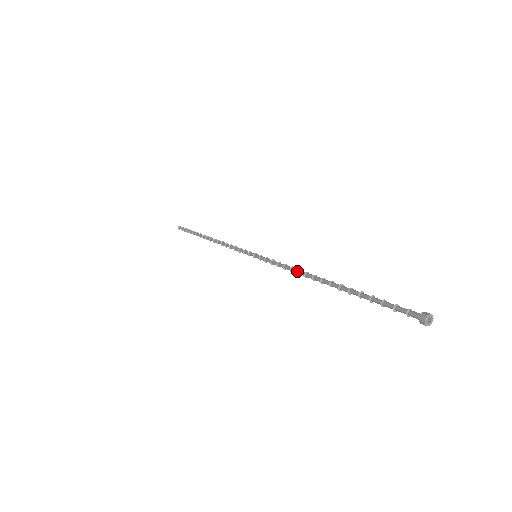
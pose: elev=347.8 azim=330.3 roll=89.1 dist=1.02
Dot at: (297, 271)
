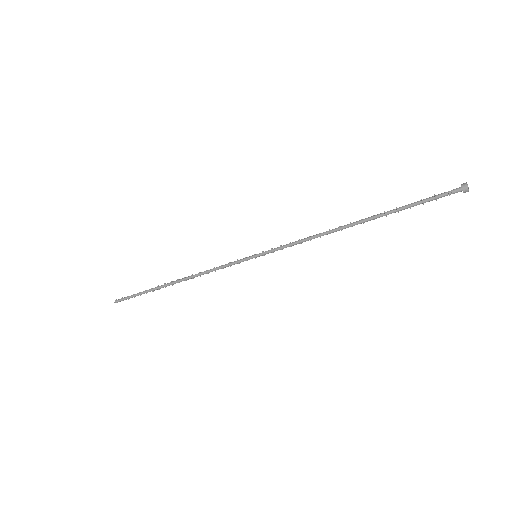
Dot at: (319, 234)
